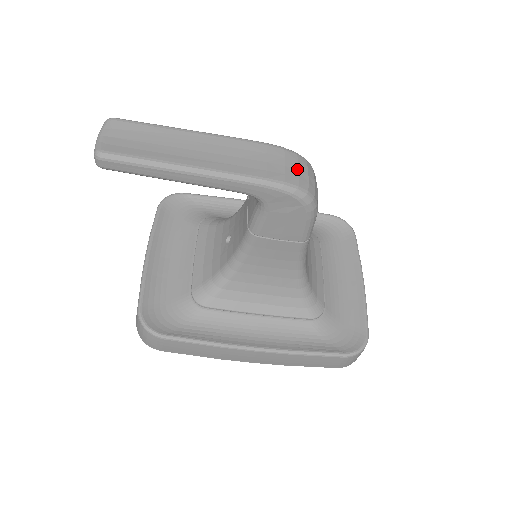
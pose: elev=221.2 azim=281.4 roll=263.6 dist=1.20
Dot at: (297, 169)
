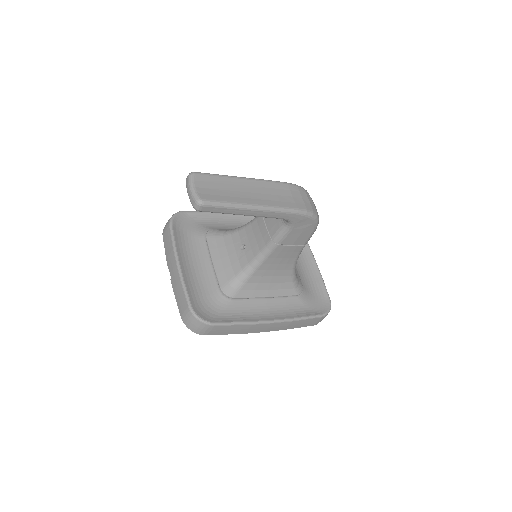
Dot at: (308, 199)
